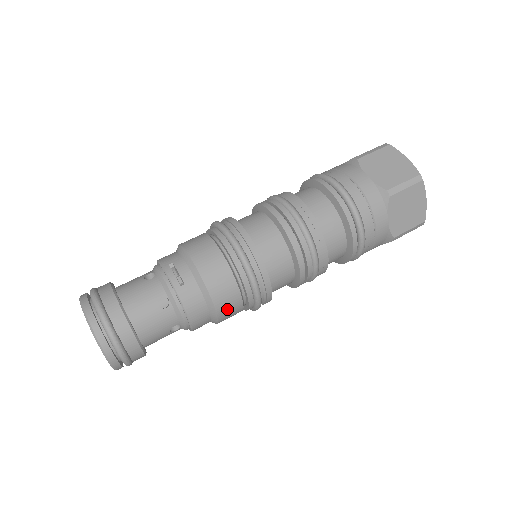
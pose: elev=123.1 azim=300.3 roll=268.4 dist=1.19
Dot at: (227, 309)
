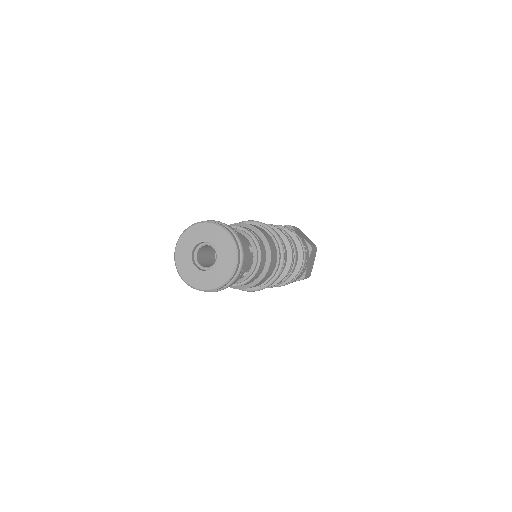
Dot at: (268, 273)
